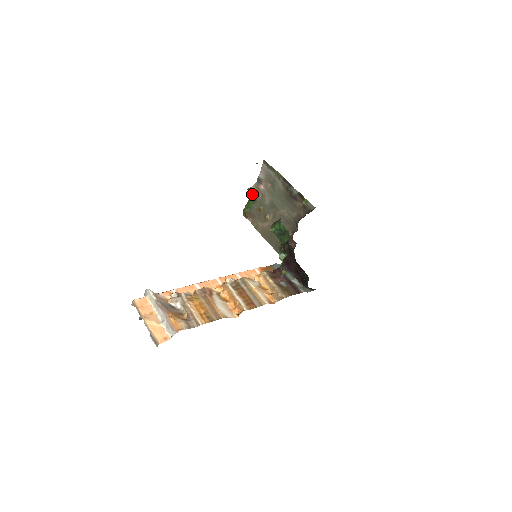
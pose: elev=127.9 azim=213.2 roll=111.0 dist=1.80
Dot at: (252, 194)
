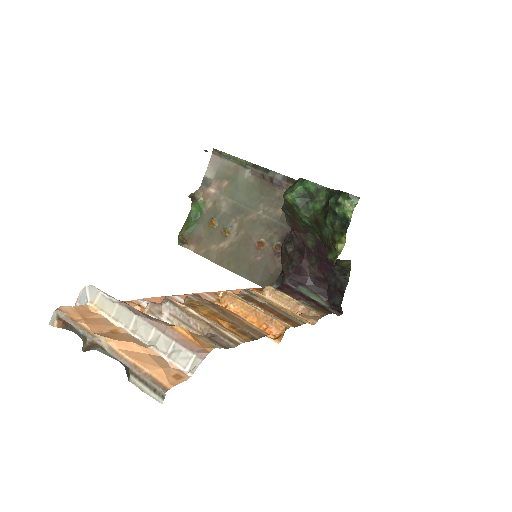
Dot at: (194, 205)
